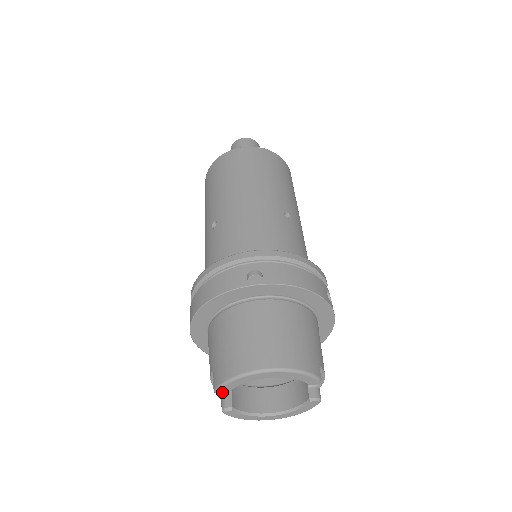
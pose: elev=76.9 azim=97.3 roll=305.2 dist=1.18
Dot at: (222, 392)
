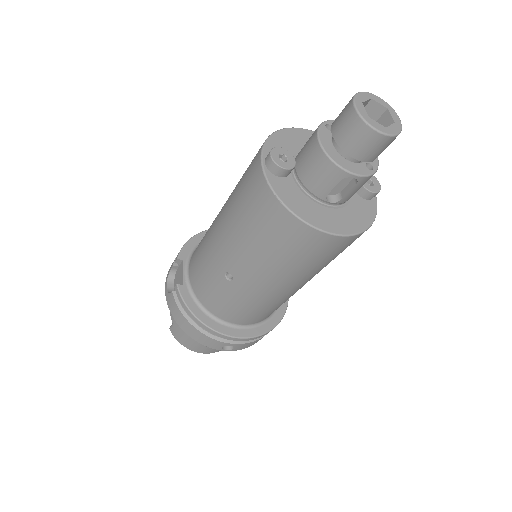
Dot at: occluded
